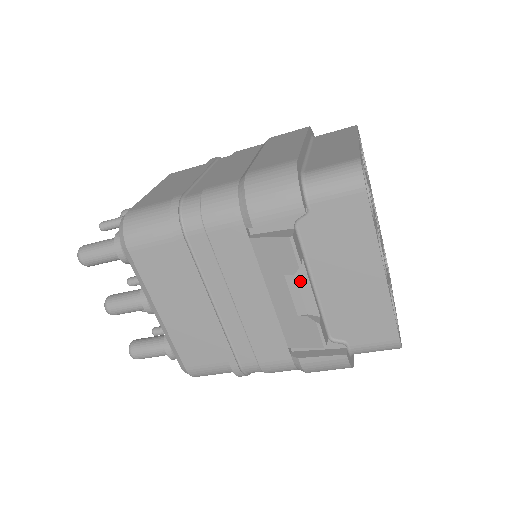
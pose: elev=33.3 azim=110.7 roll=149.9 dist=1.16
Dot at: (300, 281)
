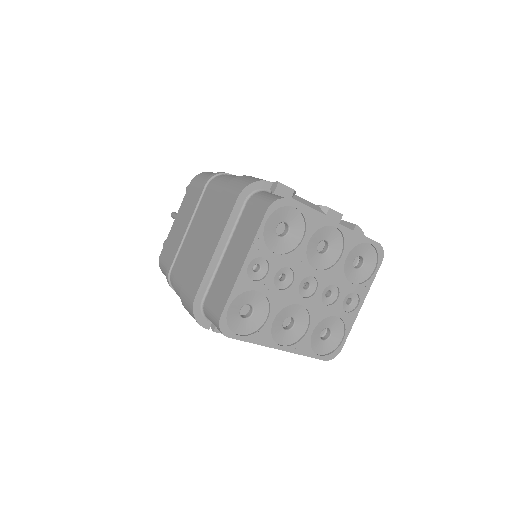
Dot at: occluded
